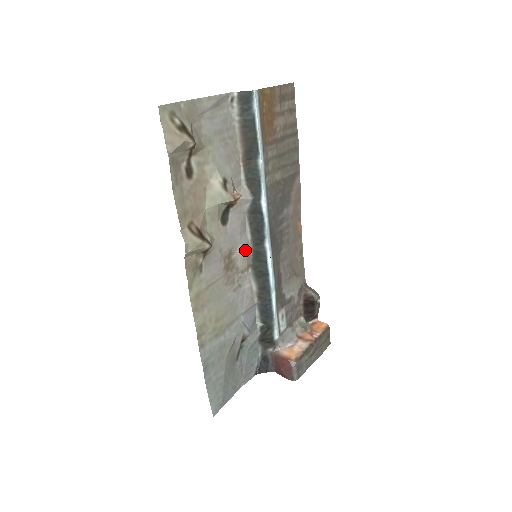
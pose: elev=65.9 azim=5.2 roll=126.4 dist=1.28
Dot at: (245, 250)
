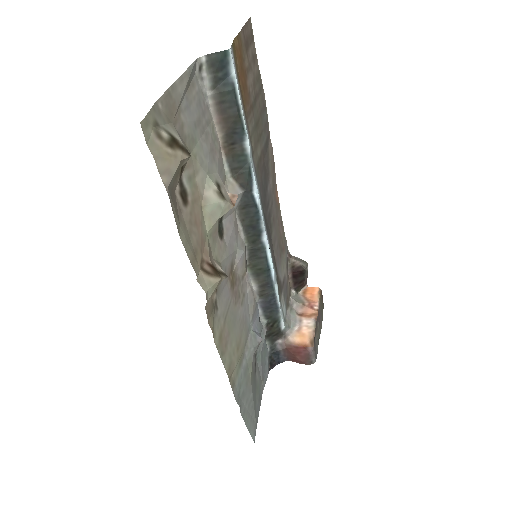
Dot at: (243, 254)
